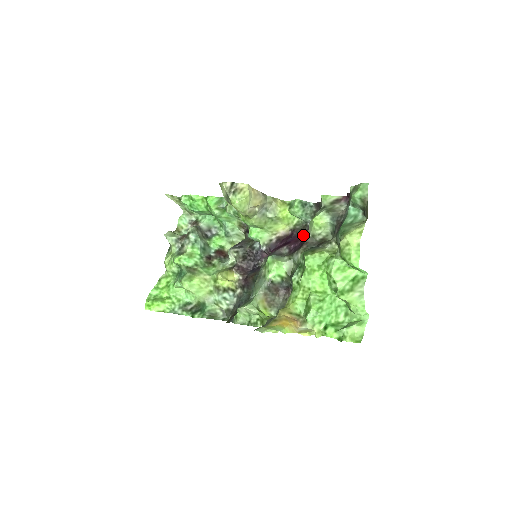
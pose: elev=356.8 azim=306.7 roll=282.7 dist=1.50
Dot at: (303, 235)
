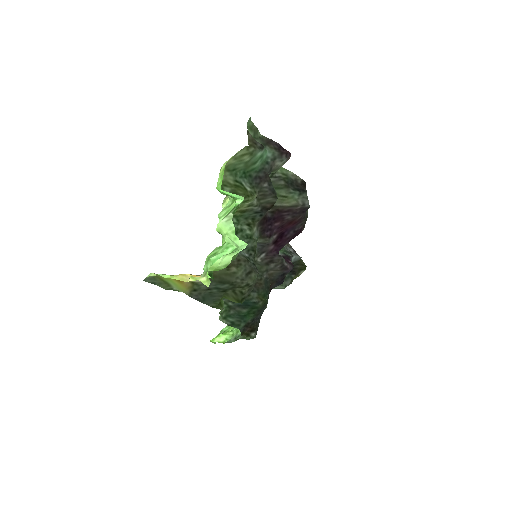
Dot at: (293, 221)
